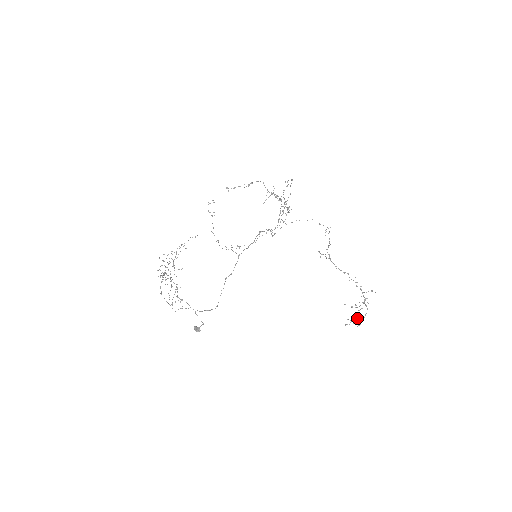
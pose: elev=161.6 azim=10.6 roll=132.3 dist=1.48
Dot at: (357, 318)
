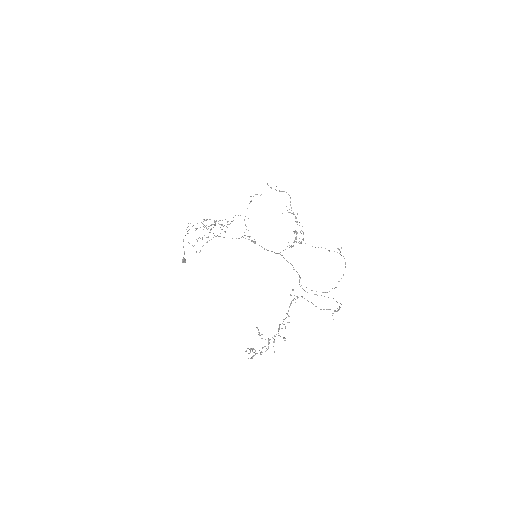
Dot at: occluded
